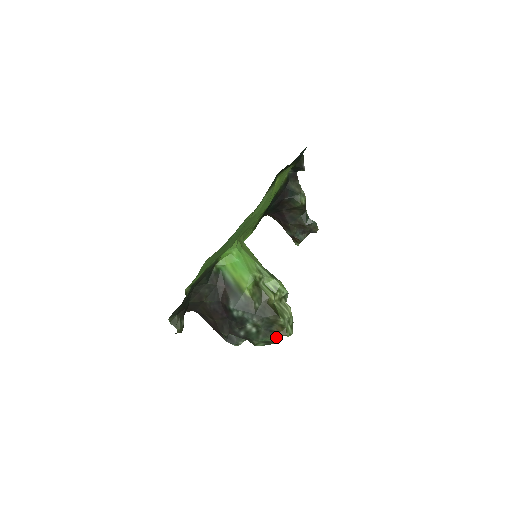
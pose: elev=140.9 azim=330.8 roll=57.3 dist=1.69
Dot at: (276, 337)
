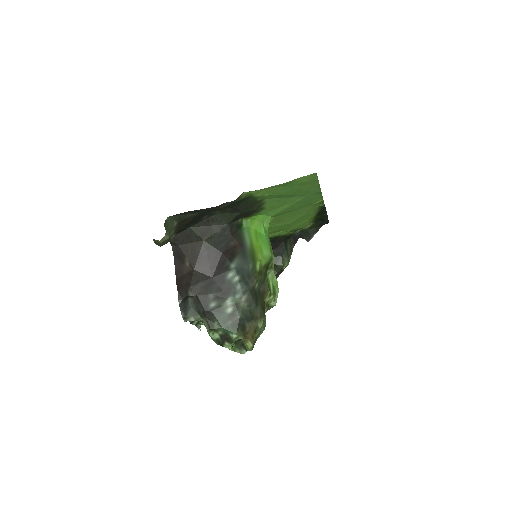
Dot at: (240, 338)
